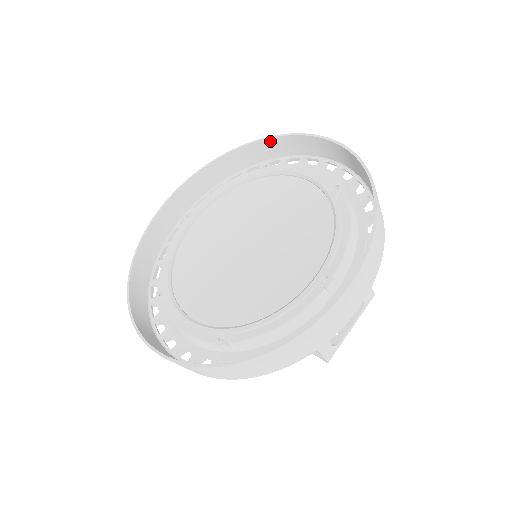
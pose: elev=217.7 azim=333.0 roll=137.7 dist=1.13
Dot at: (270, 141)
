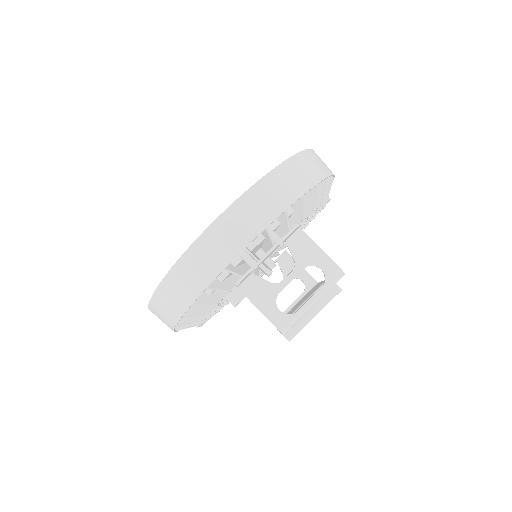
Dot at: occluded
